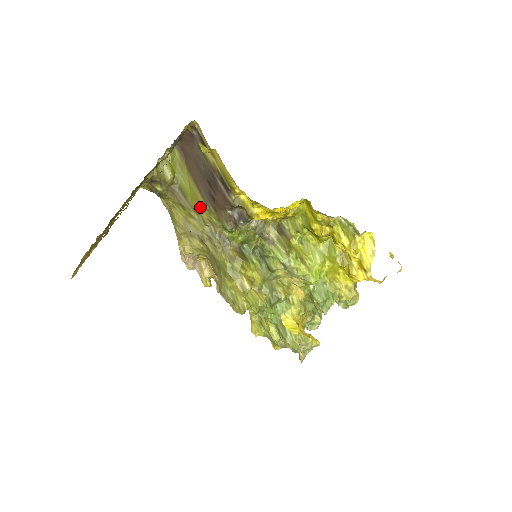
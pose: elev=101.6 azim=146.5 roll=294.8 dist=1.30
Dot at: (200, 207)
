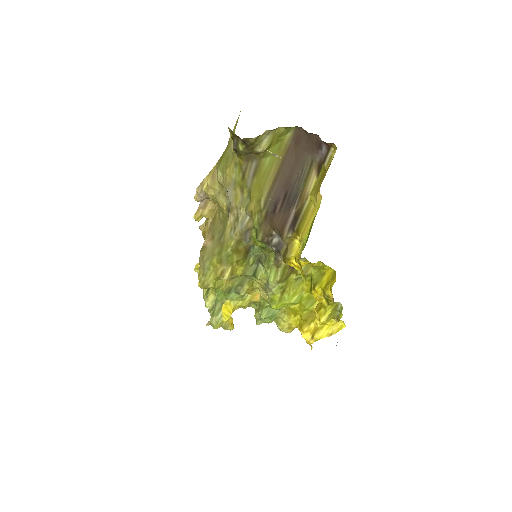
Dot at: (257, 197)
